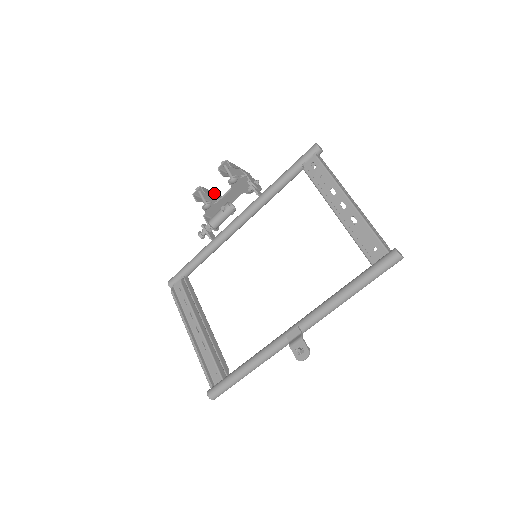
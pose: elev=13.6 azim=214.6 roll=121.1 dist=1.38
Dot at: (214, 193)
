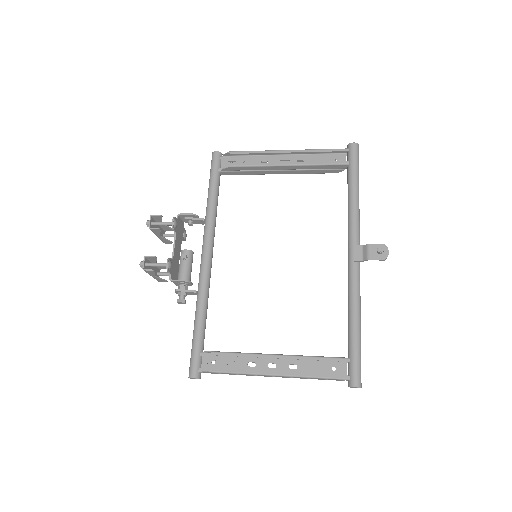
Dot at: (155, 262)
